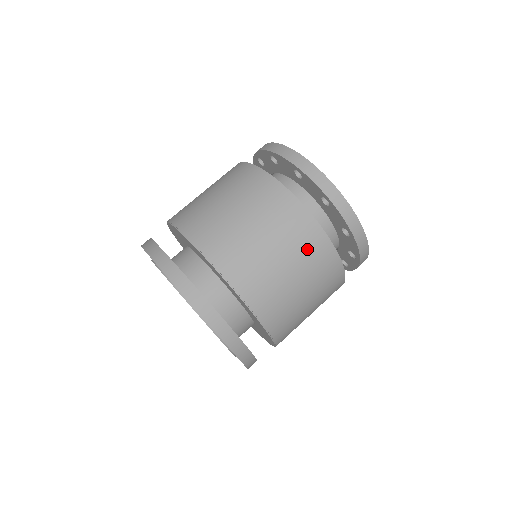
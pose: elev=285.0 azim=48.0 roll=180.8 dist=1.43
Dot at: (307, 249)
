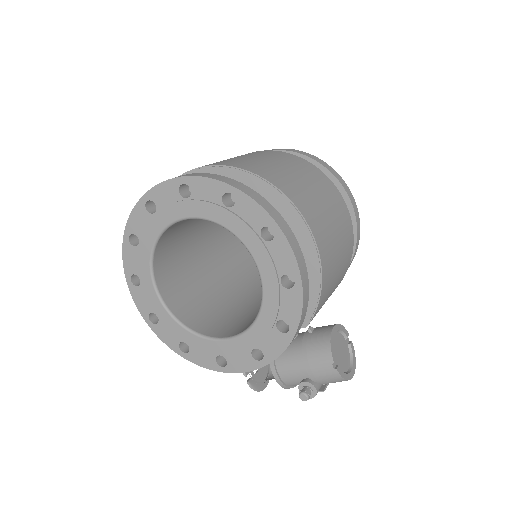
Dot at: (268, 154)
